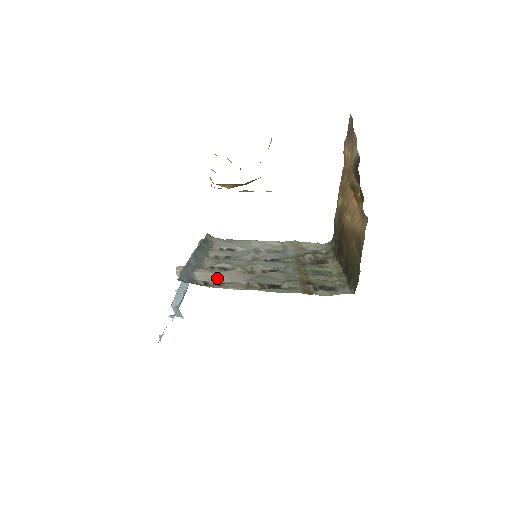
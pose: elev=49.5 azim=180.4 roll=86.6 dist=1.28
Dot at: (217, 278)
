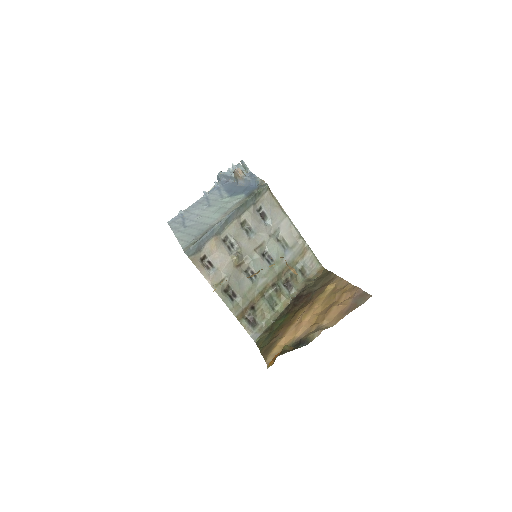
Dot at: (214, 258)
